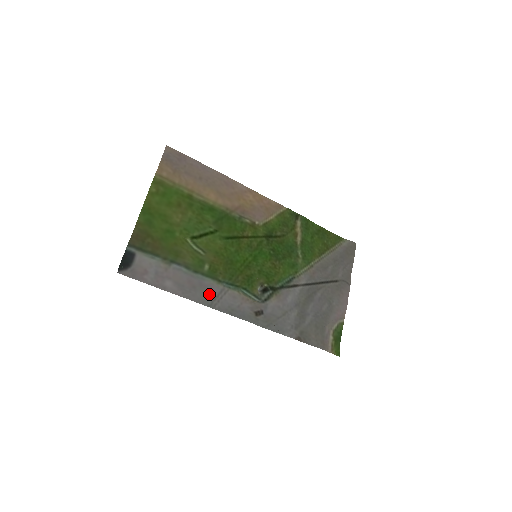
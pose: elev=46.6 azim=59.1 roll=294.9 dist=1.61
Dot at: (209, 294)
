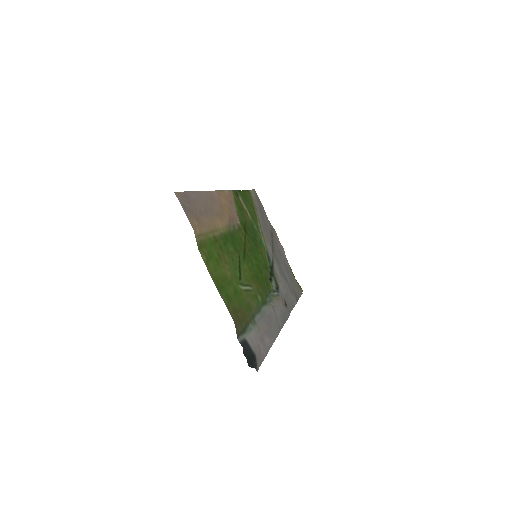
Dot at: (274, 320)
